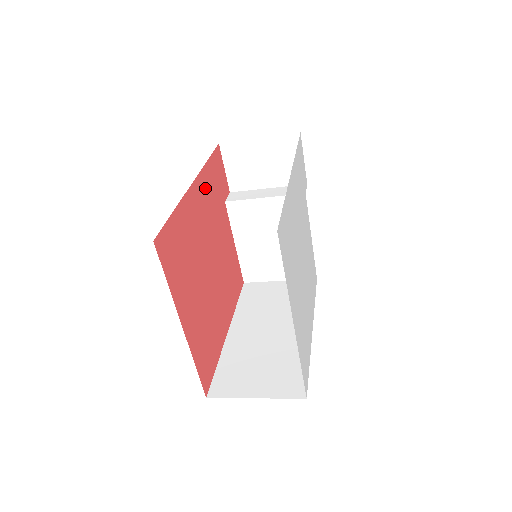
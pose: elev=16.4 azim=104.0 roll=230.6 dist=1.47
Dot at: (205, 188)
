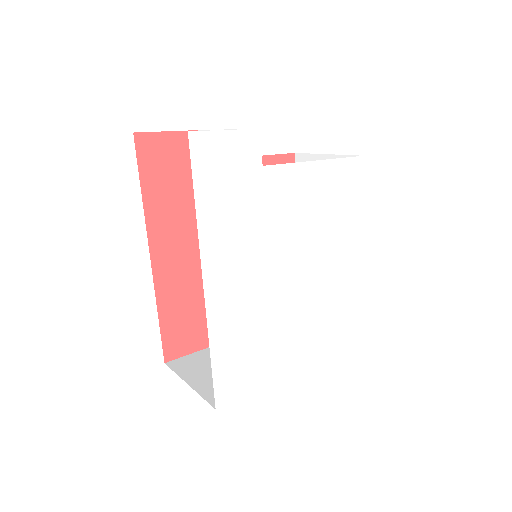
Dot at: (166, 223)
